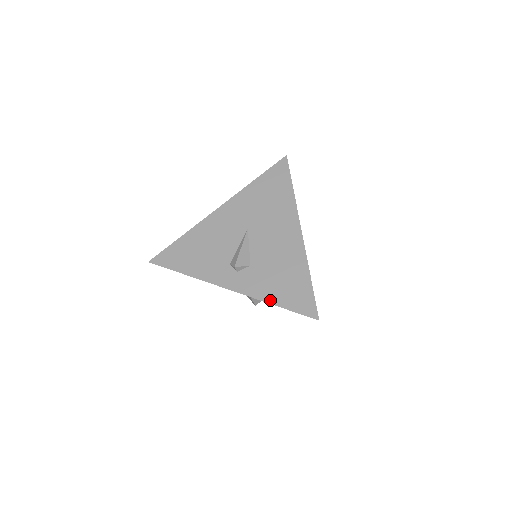
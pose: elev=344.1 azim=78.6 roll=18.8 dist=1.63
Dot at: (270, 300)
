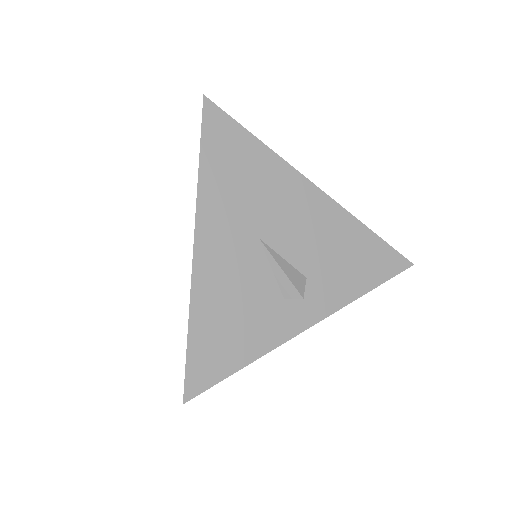
Dot at: (360, 292)
